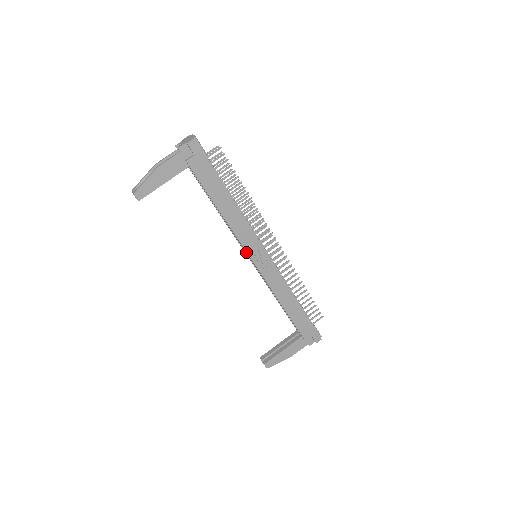
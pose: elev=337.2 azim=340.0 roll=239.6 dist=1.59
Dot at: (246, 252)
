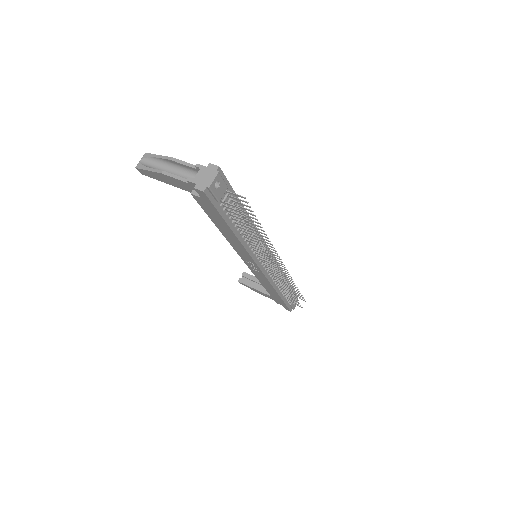
Dot at: (240, 255)
